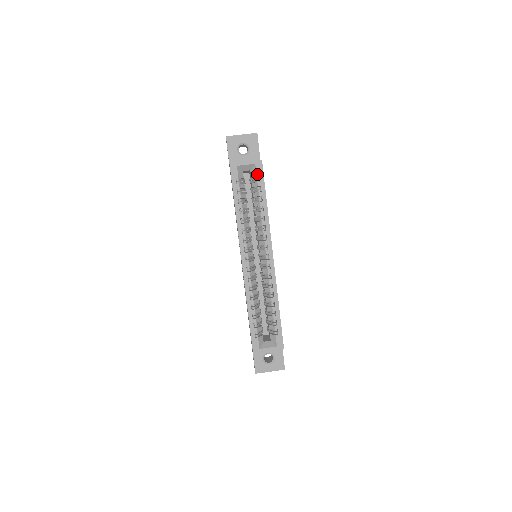
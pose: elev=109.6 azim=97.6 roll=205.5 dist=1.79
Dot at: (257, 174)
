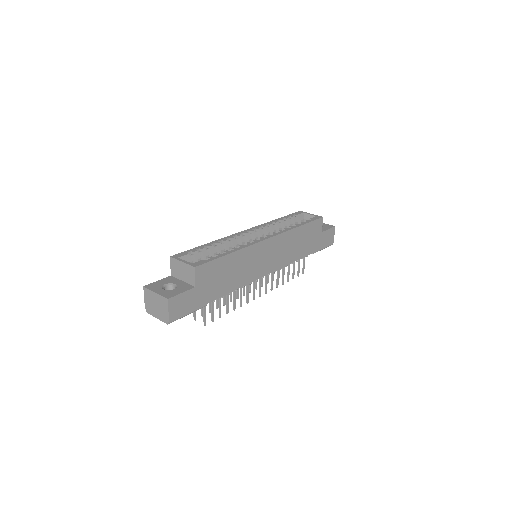
Dot at: (312, 218)
